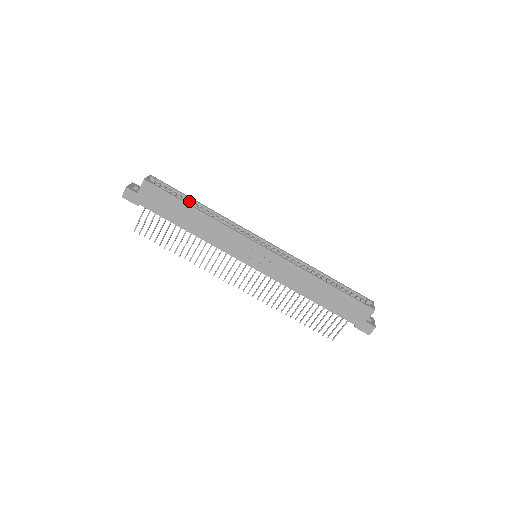
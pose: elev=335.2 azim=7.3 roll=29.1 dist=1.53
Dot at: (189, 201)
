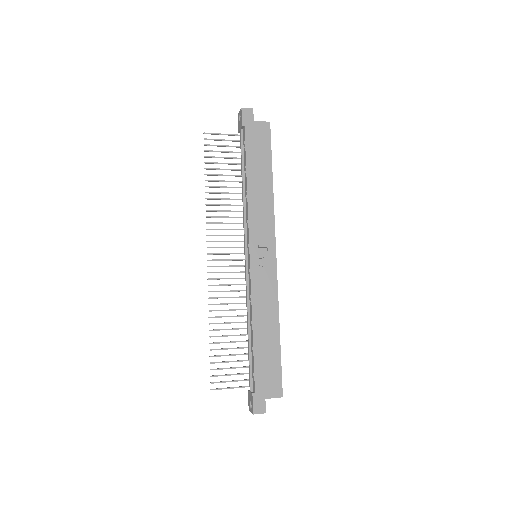
Dot at: occluded
